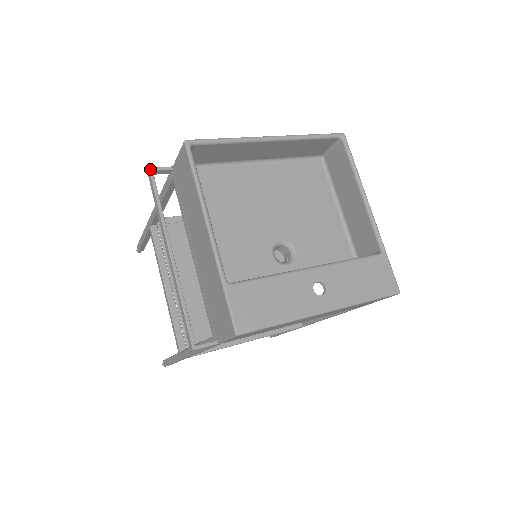
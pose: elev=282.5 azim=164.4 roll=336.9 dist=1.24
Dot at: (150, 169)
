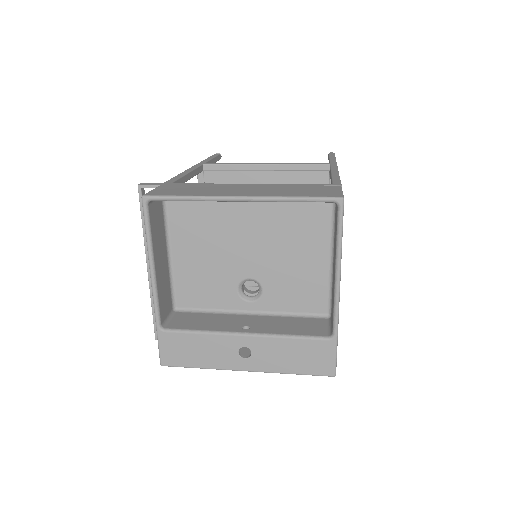
Dot at: (138, 186)
